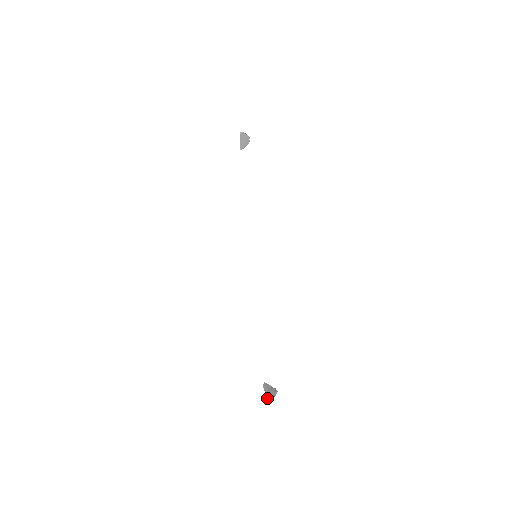
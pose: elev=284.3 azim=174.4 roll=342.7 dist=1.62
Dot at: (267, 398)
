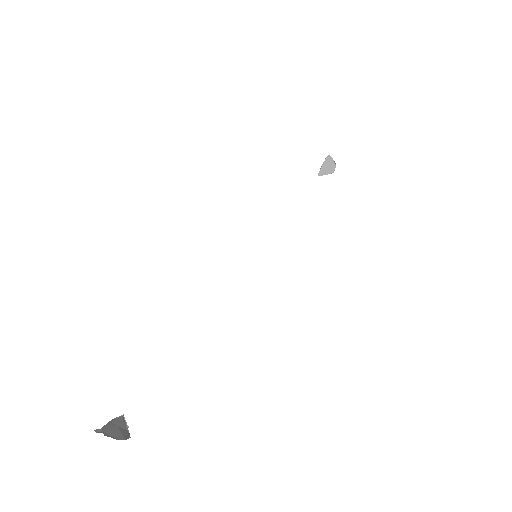
Dot at: (99, 429)
